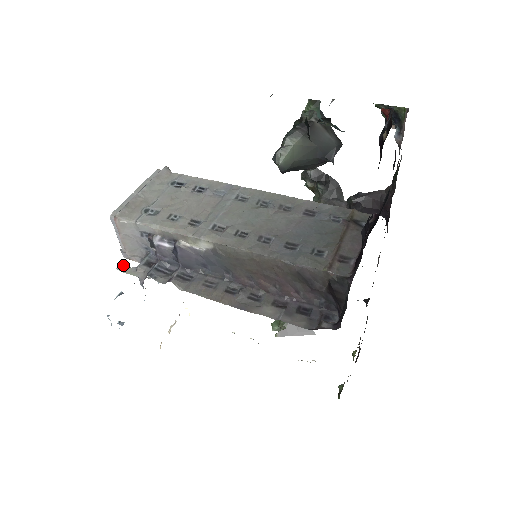
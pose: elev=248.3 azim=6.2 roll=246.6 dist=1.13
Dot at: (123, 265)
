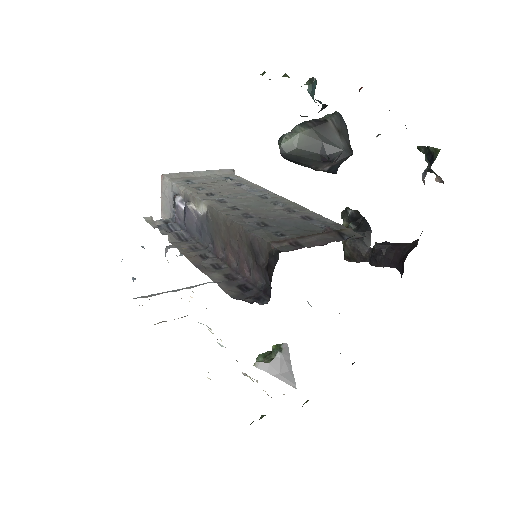
Dot at: (150, 217)
